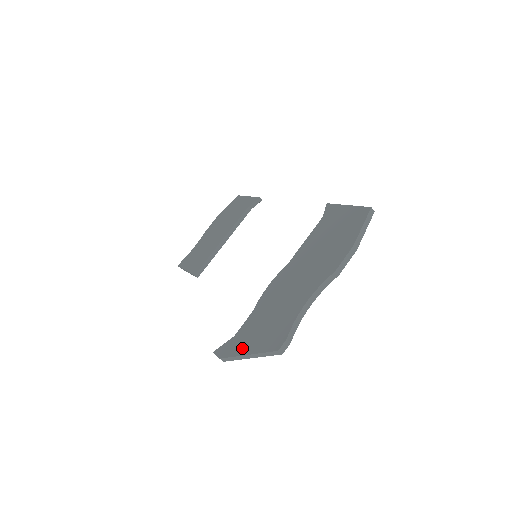
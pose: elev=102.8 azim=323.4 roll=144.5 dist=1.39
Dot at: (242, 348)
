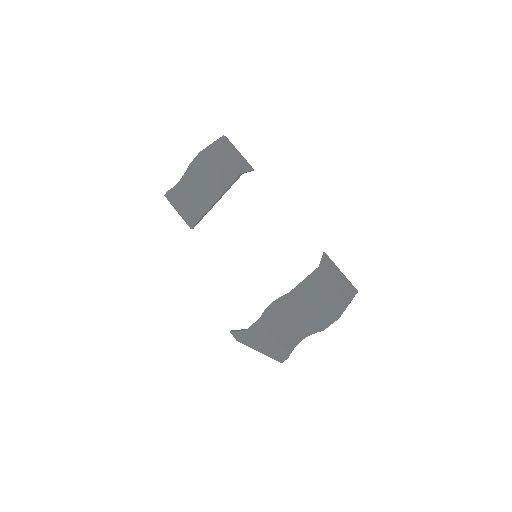
Dot at: (254, 345)
